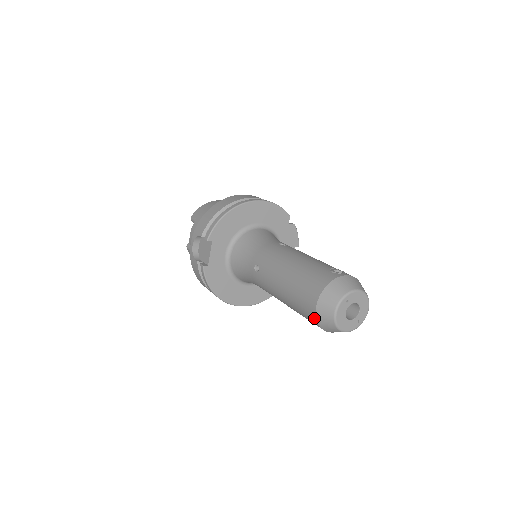
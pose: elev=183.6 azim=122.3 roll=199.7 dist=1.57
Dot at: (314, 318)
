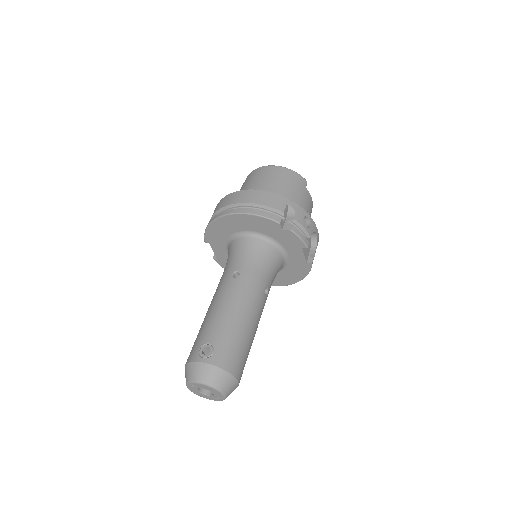
Dot at: occluded
